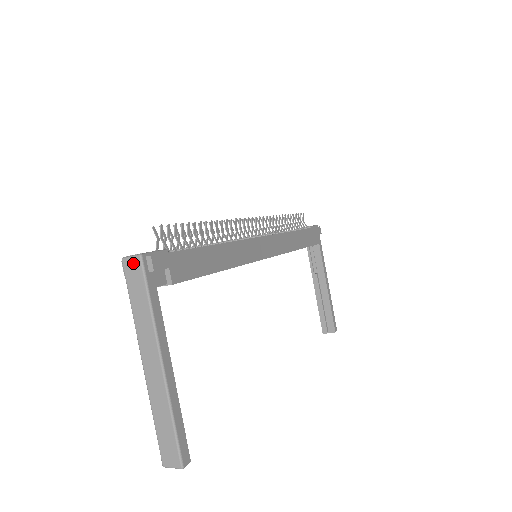
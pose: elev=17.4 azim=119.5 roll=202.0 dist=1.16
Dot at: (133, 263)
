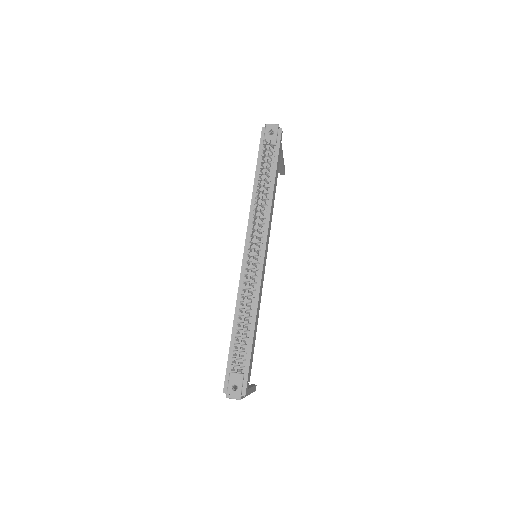
Dot at: occluded
